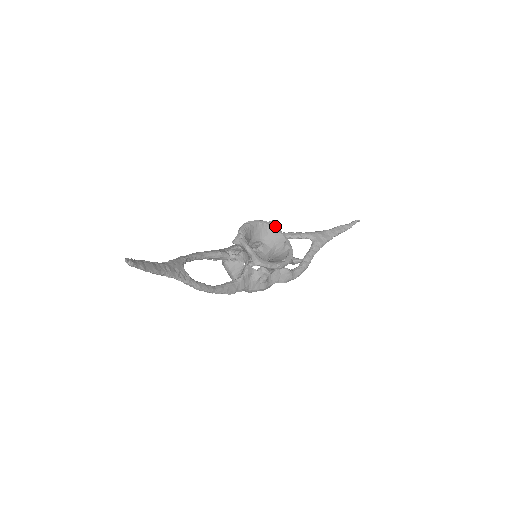
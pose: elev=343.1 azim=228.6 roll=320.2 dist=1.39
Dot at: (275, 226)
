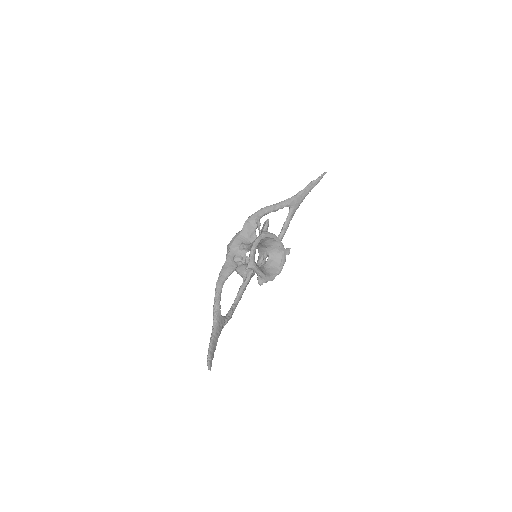
Dot at: (272, 234)
